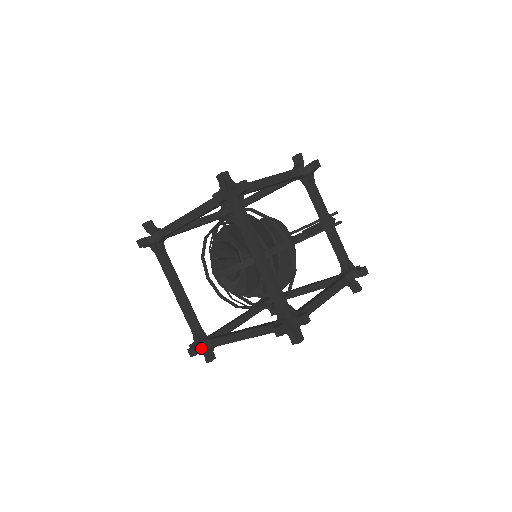
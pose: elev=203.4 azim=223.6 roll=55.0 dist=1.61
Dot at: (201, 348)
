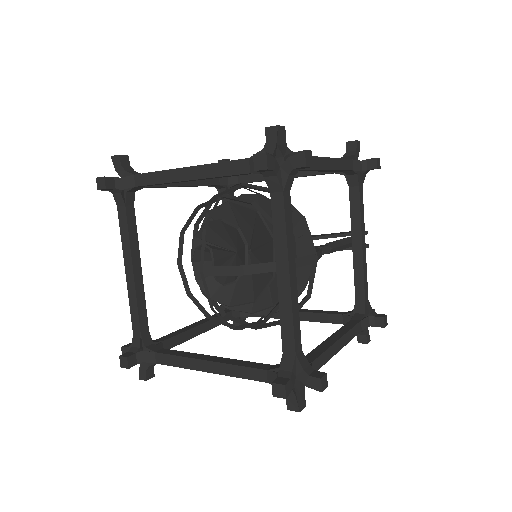
Dot at: (140, 359)
